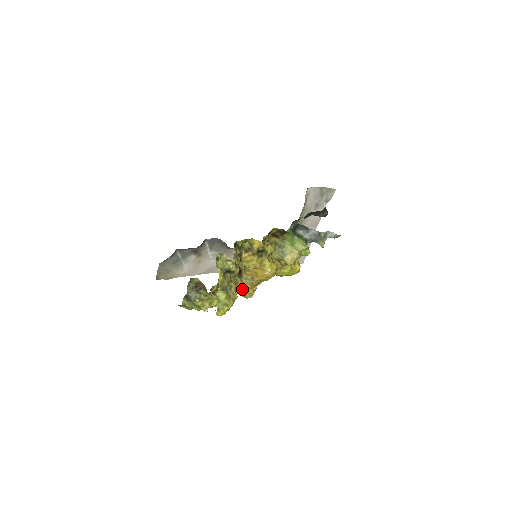
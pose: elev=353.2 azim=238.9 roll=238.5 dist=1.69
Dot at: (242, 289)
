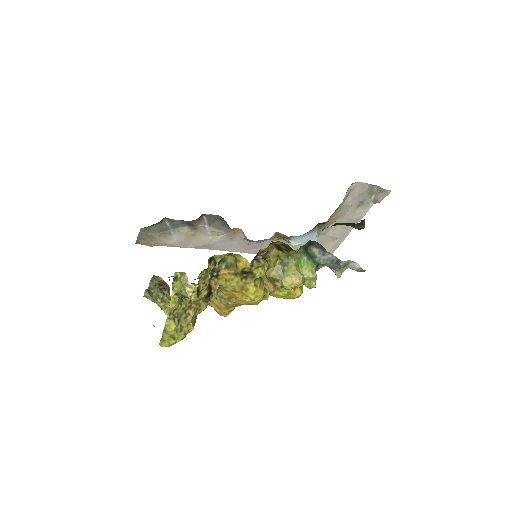
Dot at: (215, 305)
